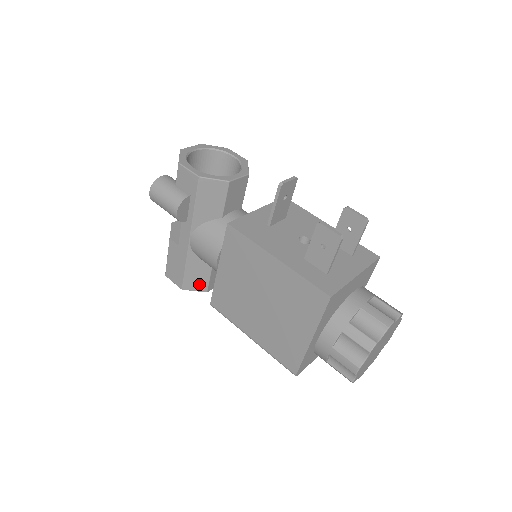
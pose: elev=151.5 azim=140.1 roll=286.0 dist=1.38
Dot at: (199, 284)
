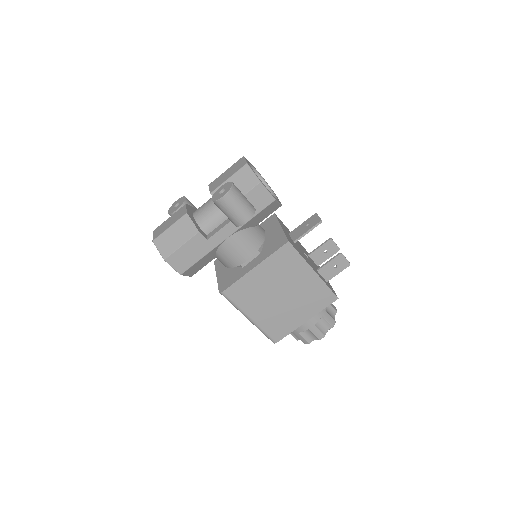
Dot at: (194, 271)
